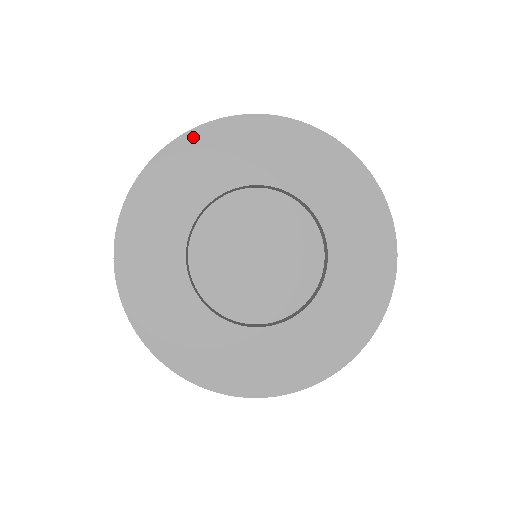
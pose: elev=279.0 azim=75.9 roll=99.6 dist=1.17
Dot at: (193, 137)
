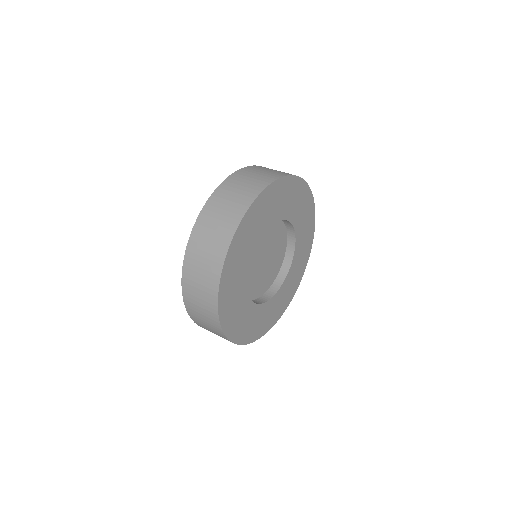
Dot at: (226, 268)
